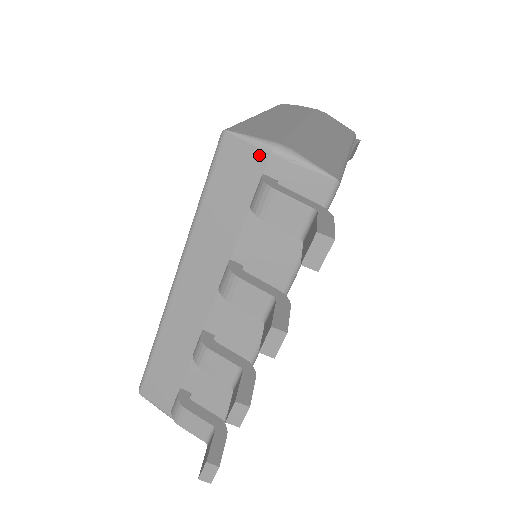
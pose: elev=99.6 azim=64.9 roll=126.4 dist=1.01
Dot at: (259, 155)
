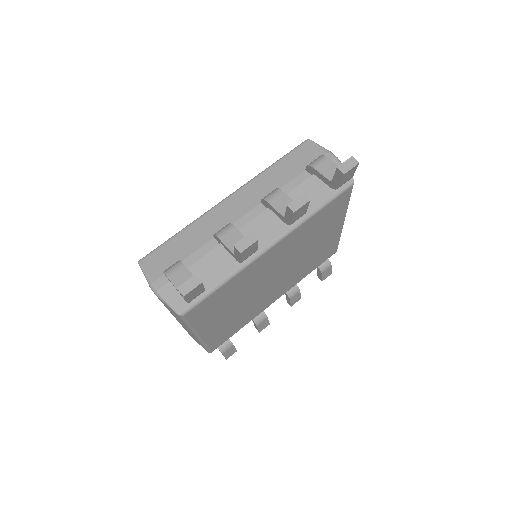
Dot at: (321, 152)
